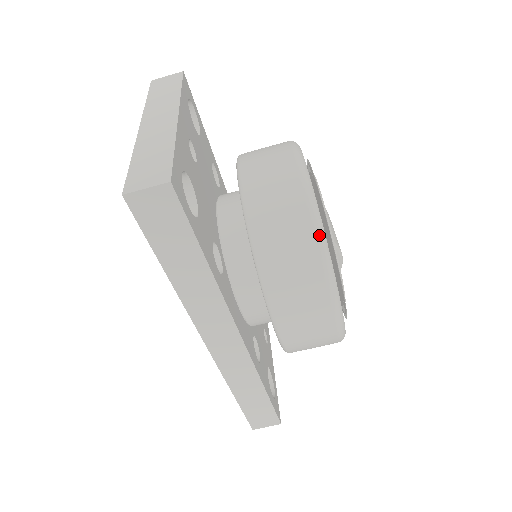
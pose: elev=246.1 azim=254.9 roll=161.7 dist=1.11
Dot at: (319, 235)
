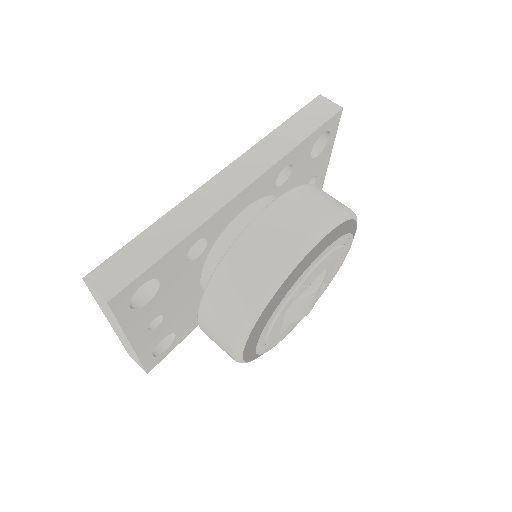
Dot at: (351, 212)
